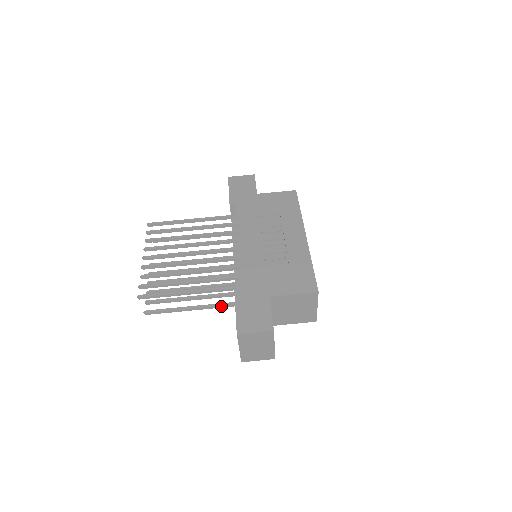
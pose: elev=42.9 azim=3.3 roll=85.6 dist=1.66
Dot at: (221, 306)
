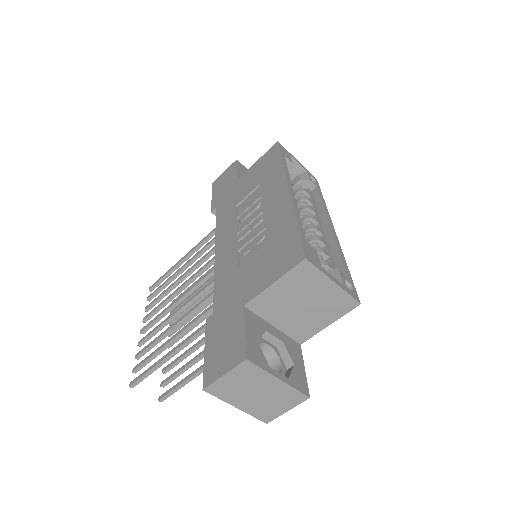
Dot at: occluded
